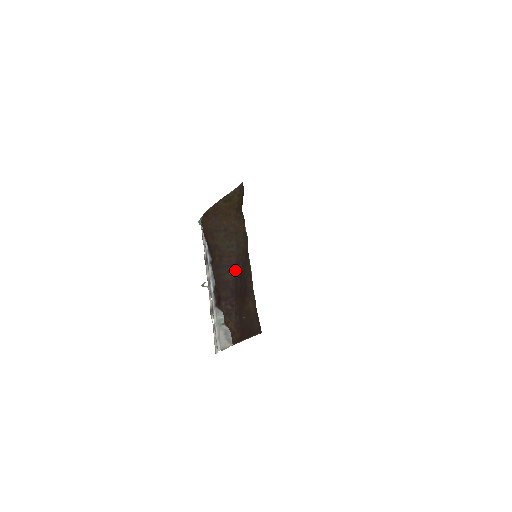
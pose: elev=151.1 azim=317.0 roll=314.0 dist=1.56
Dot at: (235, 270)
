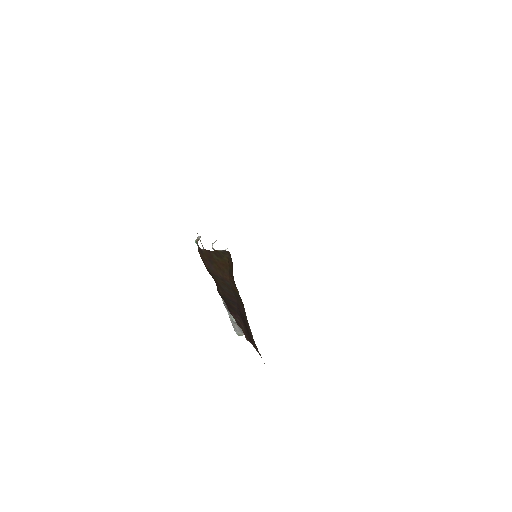
Dot at: (238, 307)
